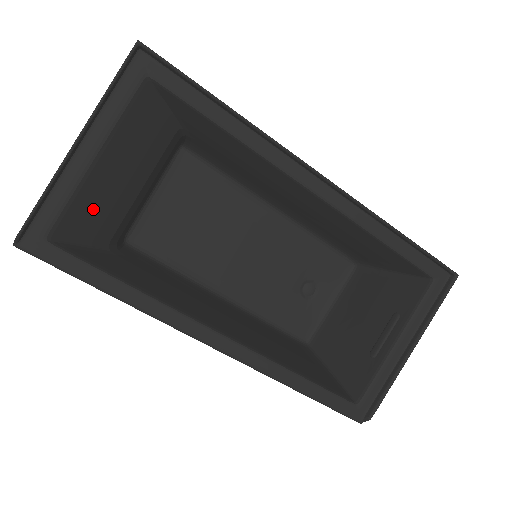
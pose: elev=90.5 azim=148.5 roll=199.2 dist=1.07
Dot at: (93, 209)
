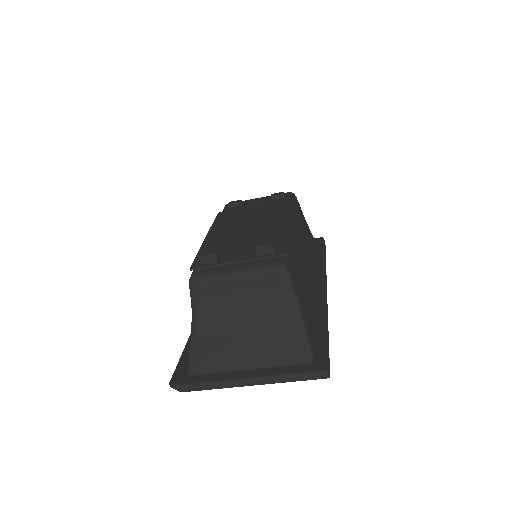
Dot at: (216, 350)
